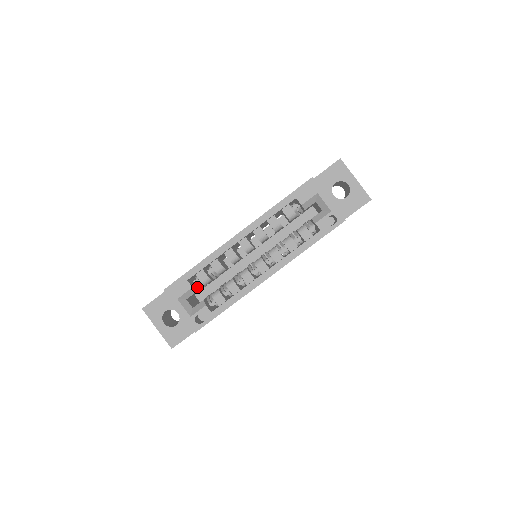
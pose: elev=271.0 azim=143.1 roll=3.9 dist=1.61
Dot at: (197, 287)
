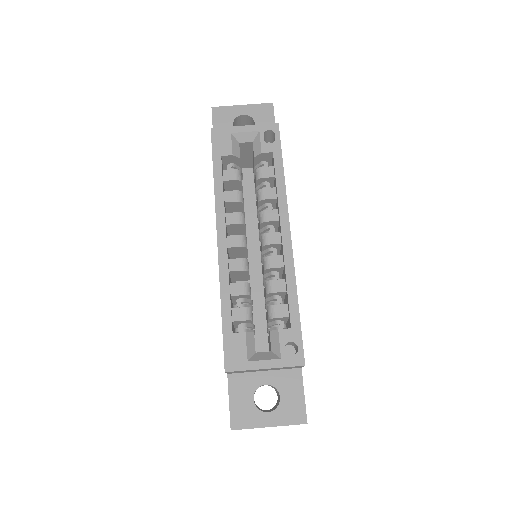
Dot at: occluded
